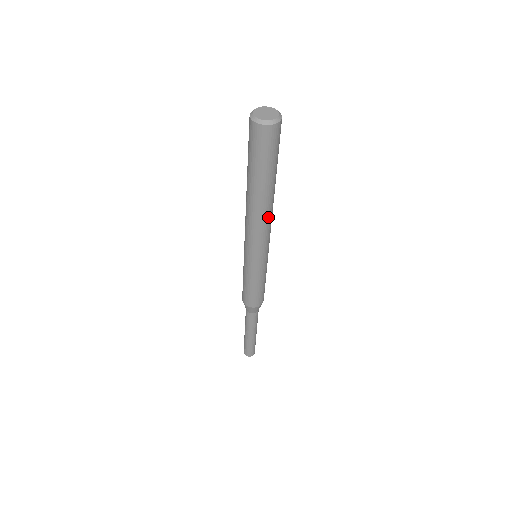
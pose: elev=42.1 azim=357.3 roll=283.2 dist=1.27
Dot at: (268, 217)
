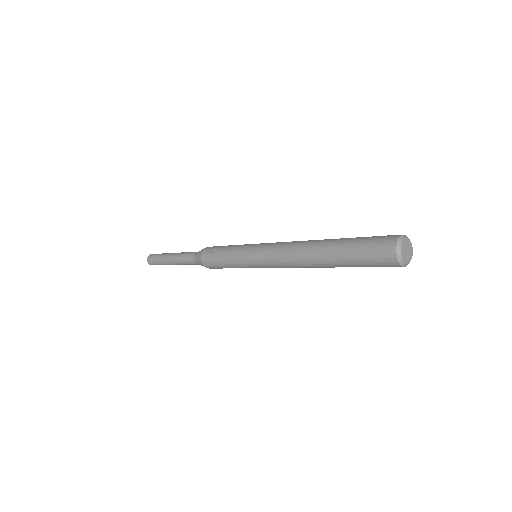
Dot at: (307, 267)
